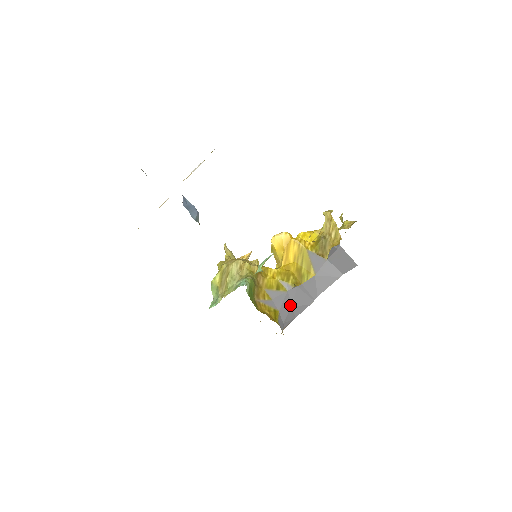
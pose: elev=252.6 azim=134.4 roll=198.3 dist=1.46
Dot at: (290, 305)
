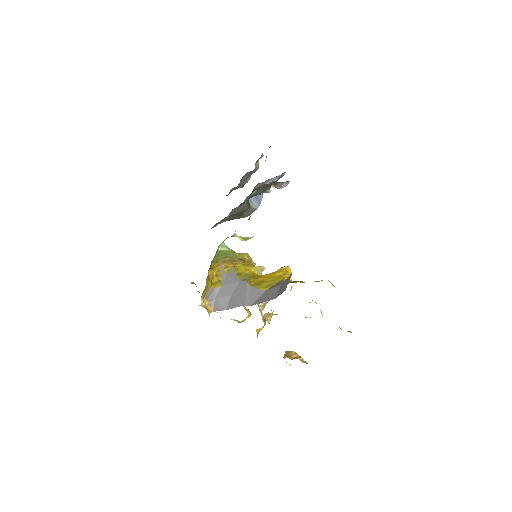
Dot at: (232, 293)
